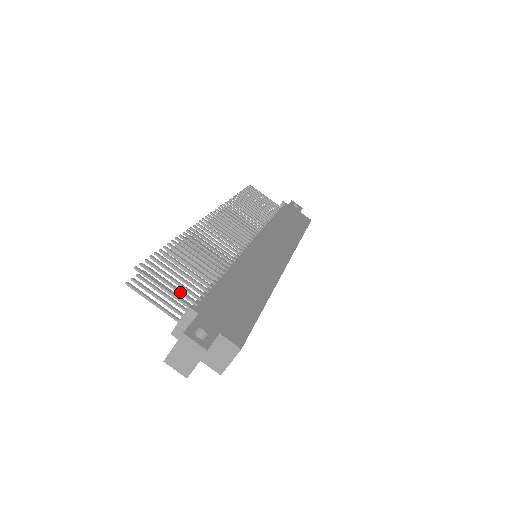
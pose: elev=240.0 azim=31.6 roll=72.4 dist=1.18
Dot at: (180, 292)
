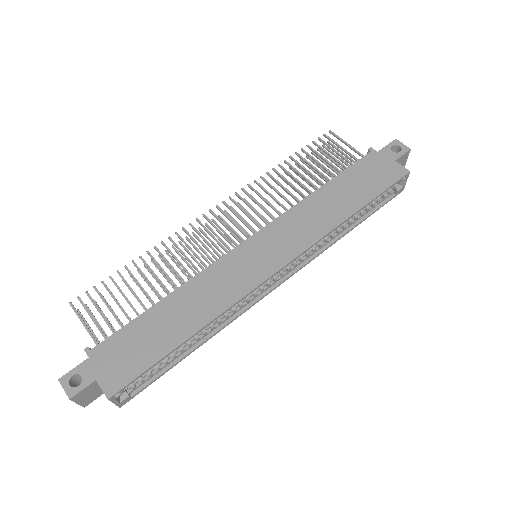
Dot at: occluded
